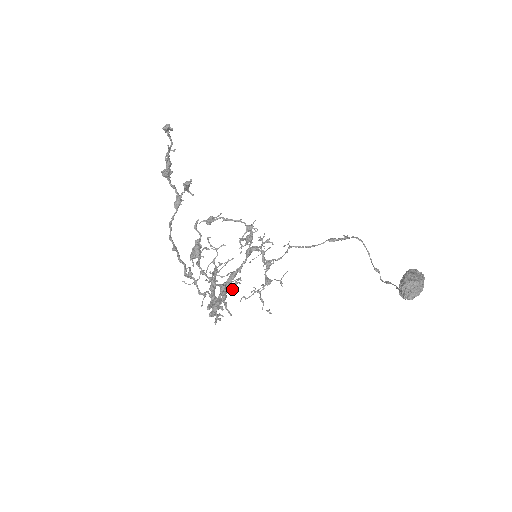
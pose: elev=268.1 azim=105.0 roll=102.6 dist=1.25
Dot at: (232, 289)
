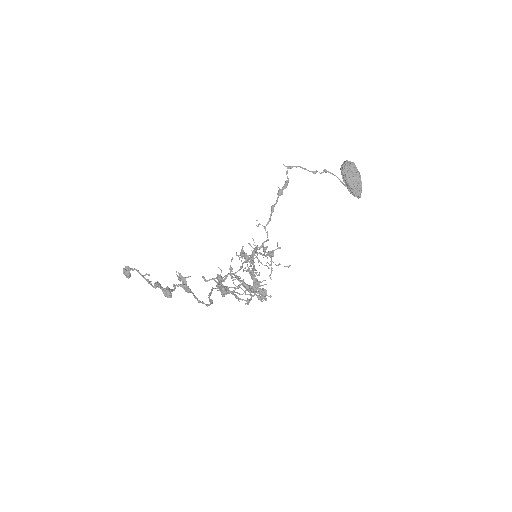
Dot at: occluded
